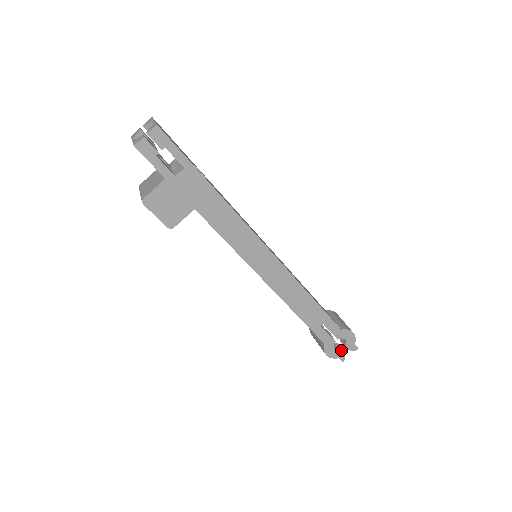
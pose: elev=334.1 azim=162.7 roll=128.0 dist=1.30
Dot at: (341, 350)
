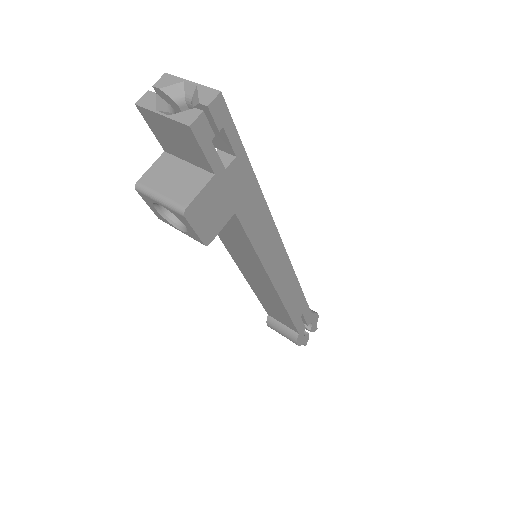
Dot at: (307, 335)
